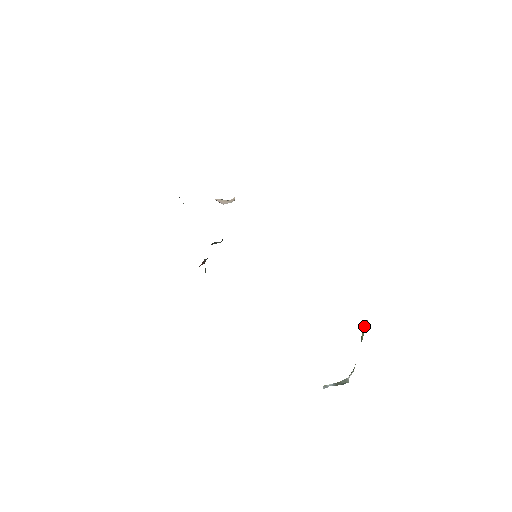
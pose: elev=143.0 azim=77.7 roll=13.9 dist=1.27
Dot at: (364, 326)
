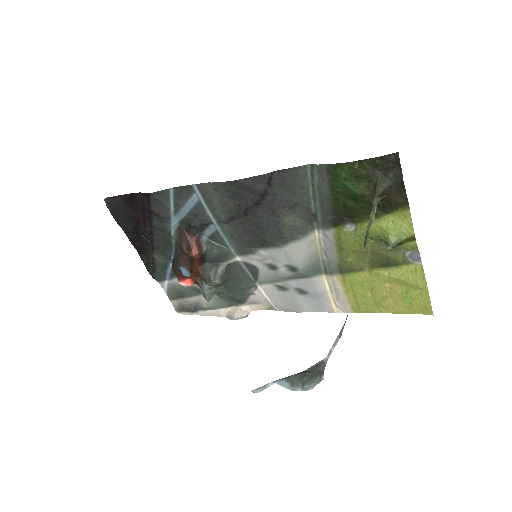
Dot at: (371, 213)
